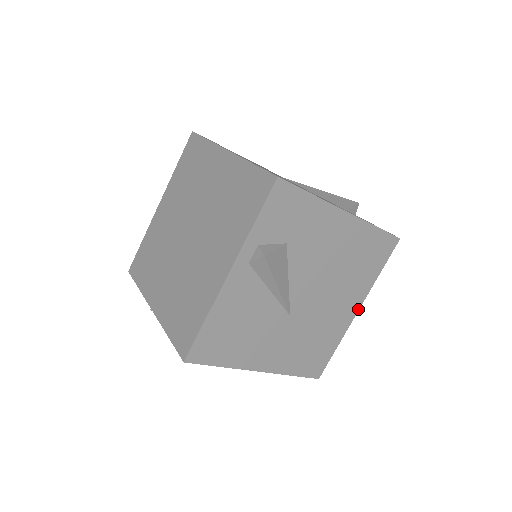
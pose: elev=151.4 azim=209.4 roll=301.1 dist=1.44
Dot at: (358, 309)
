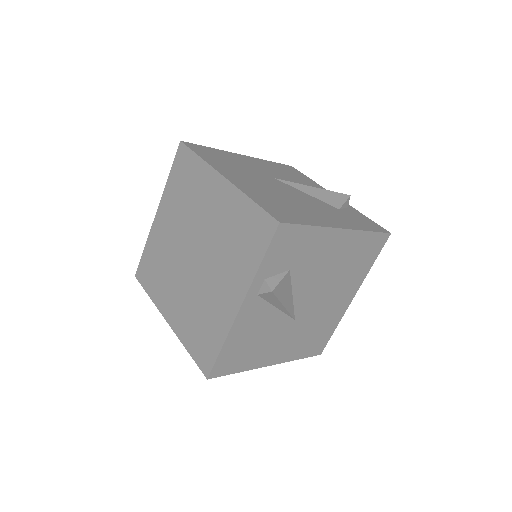
Dot at: (354, 296)
